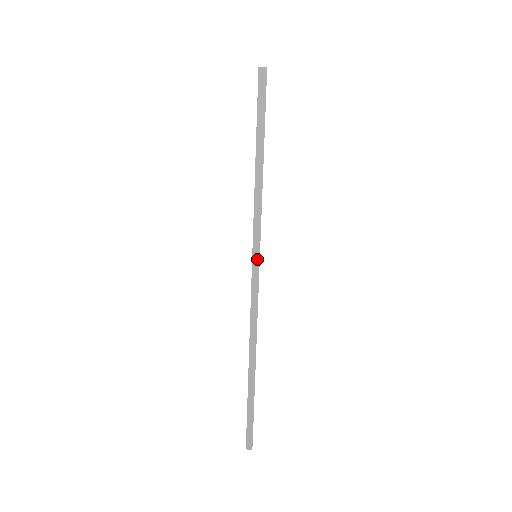
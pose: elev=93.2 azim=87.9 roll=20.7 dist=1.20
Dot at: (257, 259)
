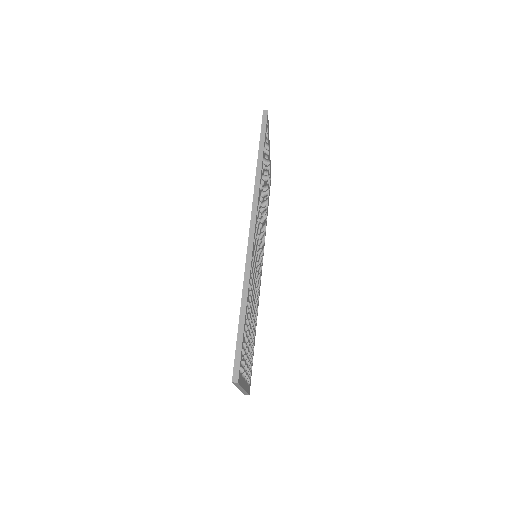
Dot at: (255, 213)
